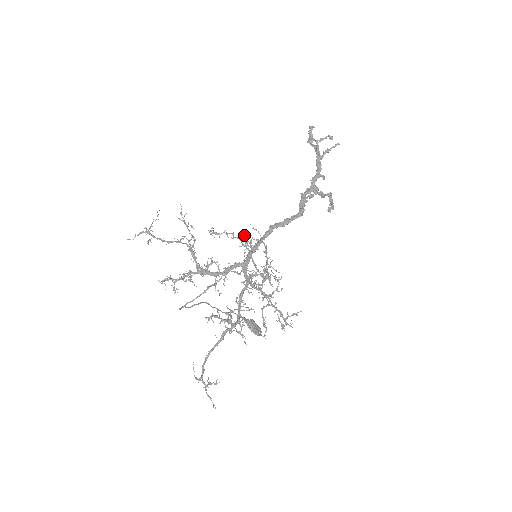
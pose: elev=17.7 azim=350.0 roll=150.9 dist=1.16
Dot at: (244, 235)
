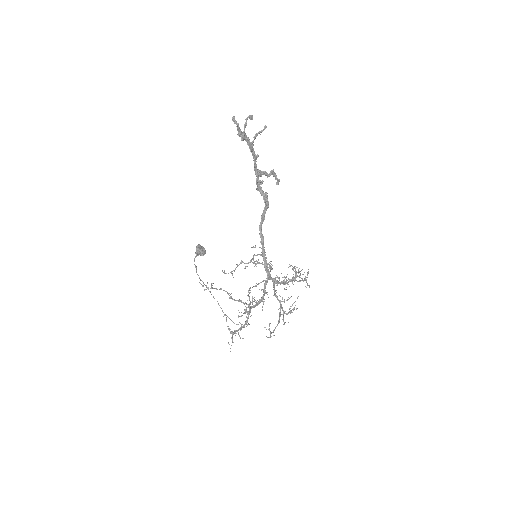
Dot at: (270, 268)
